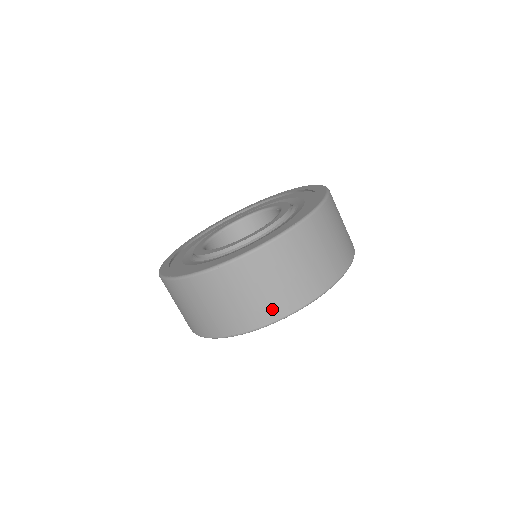
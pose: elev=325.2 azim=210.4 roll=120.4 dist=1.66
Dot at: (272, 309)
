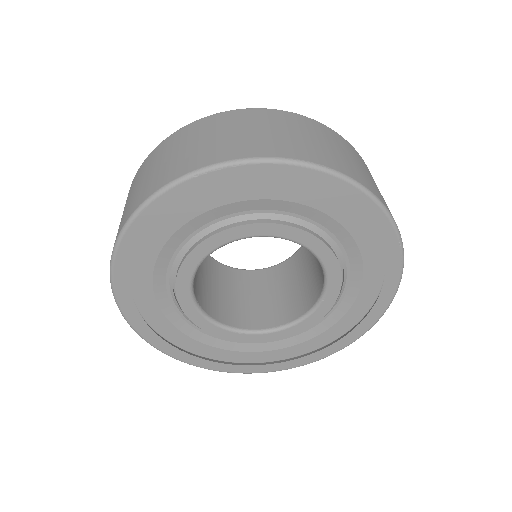
Dot at: (130, 209)
